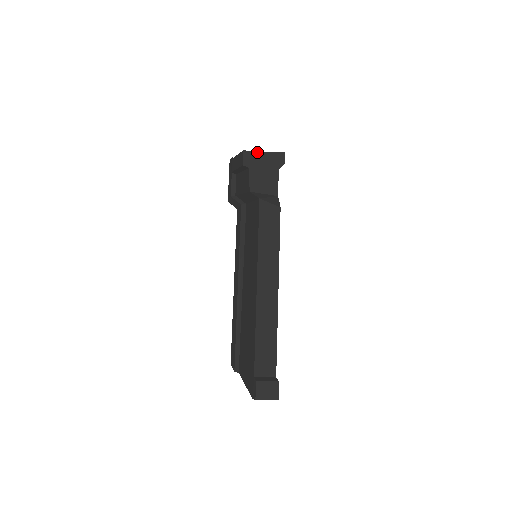
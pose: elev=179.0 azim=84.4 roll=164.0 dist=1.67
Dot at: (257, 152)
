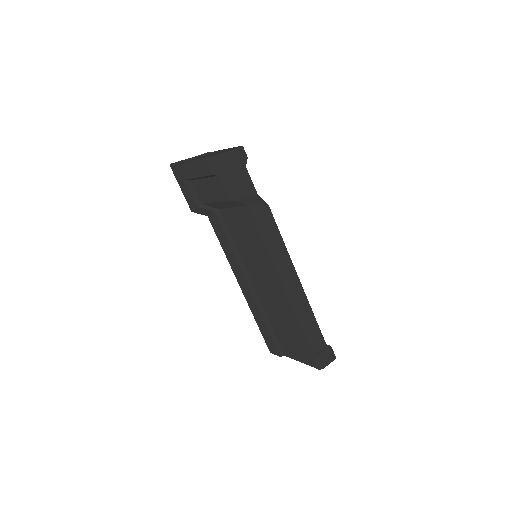
Dot at: (218, 155)
